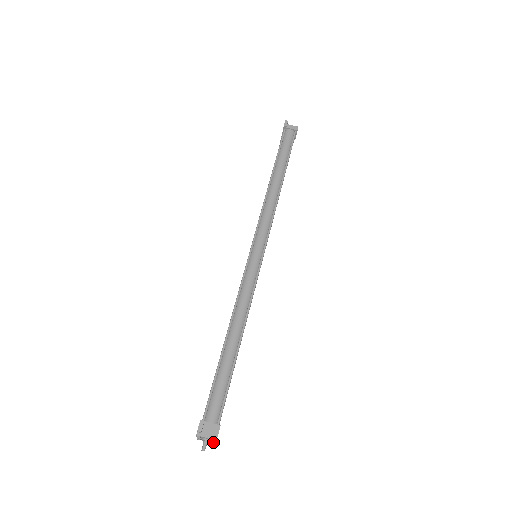
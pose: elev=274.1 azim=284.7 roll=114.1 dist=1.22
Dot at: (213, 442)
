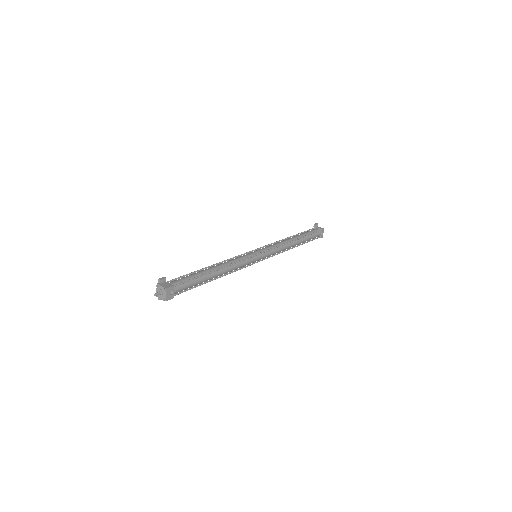
Dot at: (164, 290)
